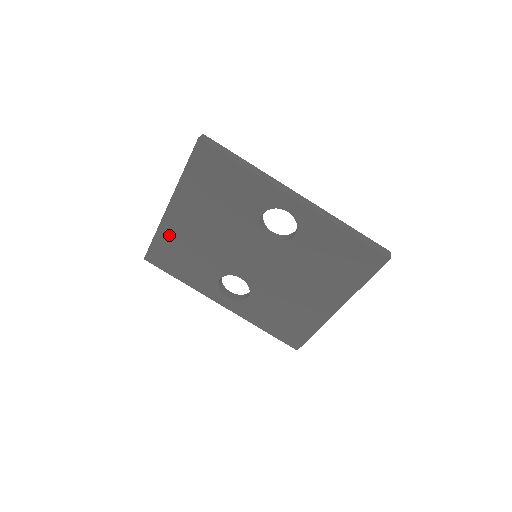
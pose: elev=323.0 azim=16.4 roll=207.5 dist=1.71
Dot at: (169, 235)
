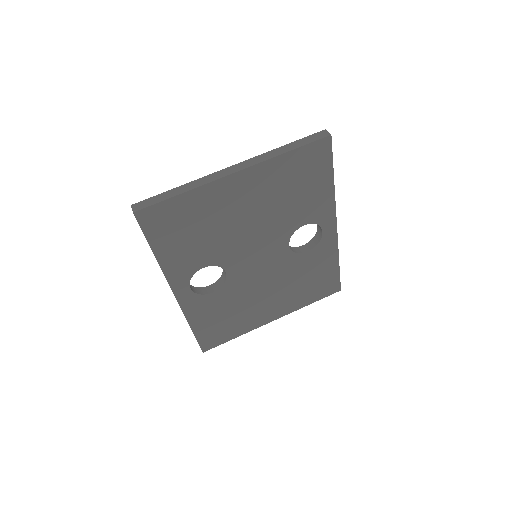
Dot at: (201, 201)
